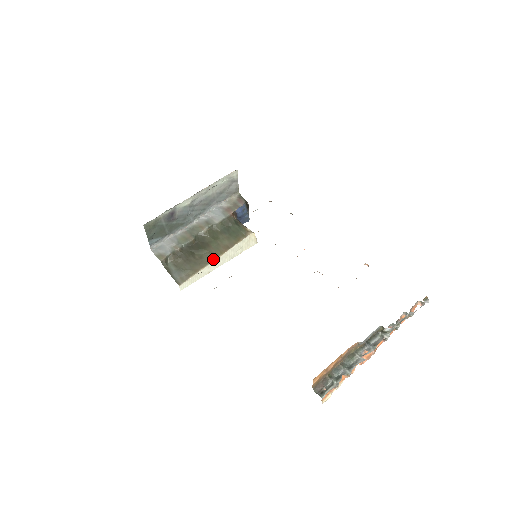
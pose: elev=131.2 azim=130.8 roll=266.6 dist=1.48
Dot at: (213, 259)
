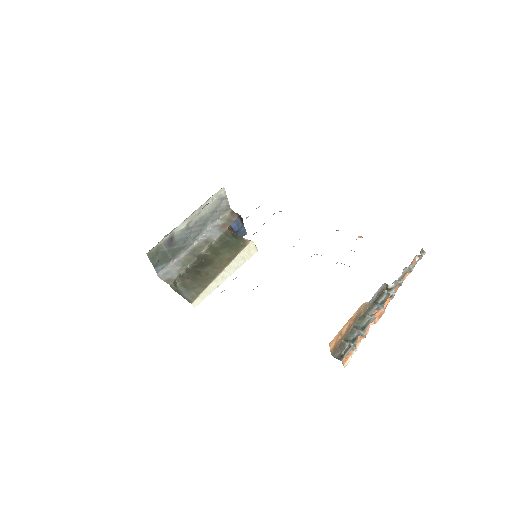
Dot at: (218, 273)
